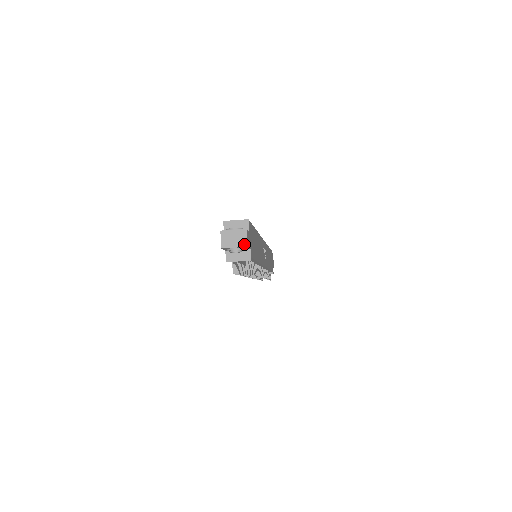
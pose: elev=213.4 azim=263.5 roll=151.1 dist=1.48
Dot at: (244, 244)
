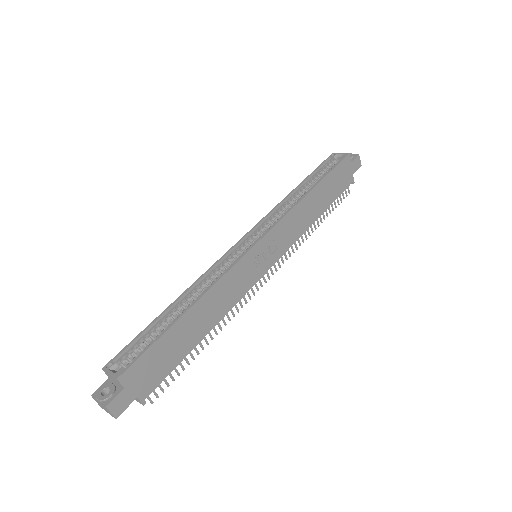
Dot at: (112, 416)
